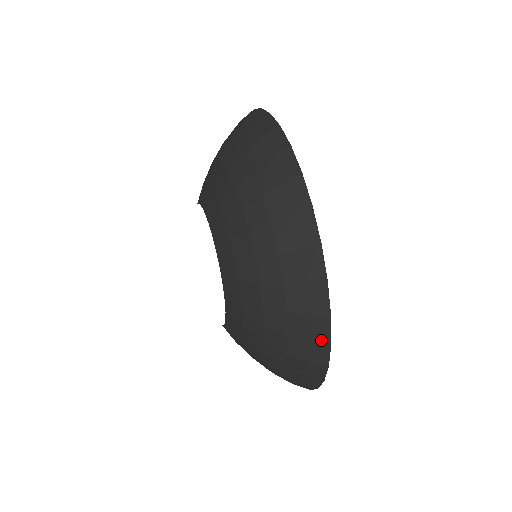
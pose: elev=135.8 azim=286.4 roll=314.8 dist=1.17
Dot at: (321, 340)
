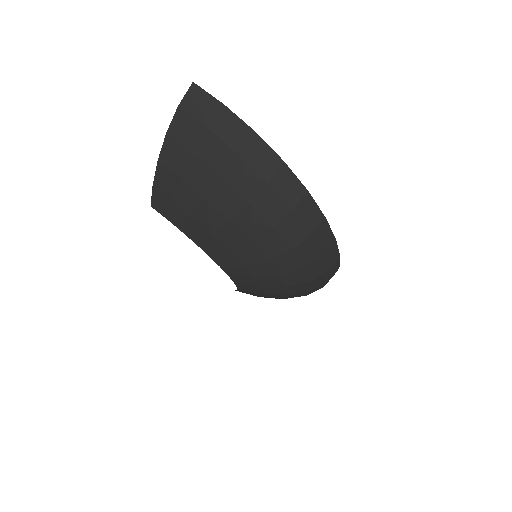
Dot at: occluded
